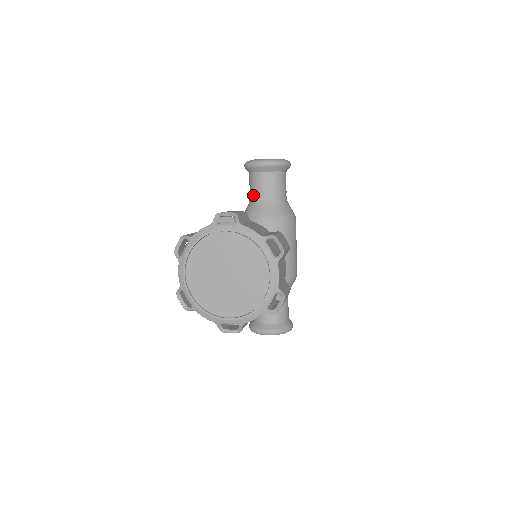
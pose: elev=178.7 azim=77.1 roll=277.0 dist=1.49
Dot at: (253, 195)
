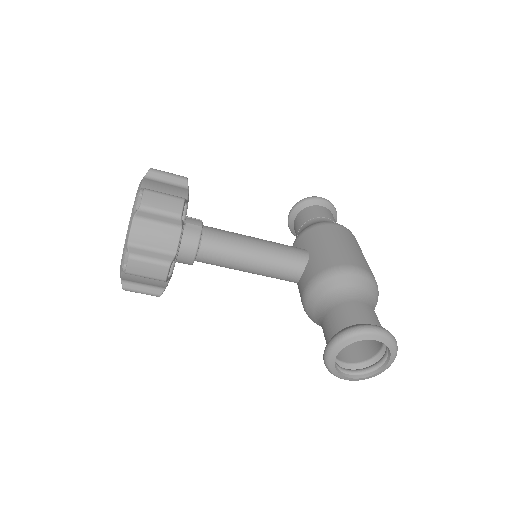
Dot at: occluded
